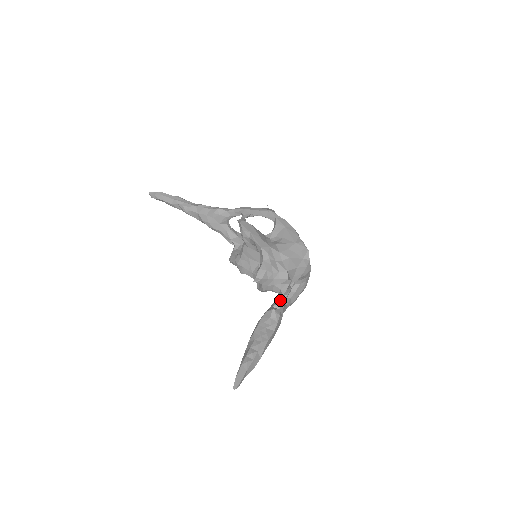
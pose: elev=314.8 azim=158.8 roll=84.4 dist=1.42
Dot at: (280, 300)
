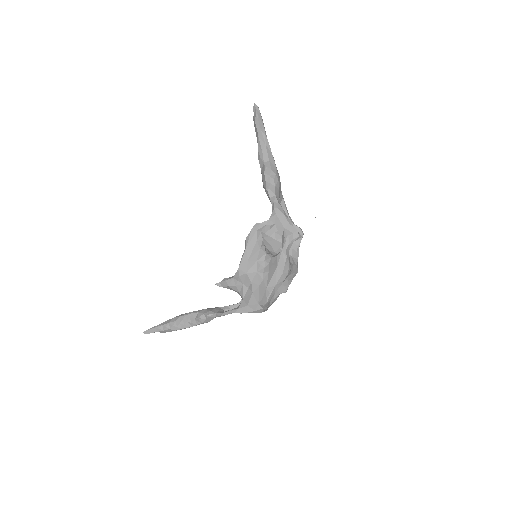
Dot at: (213, 314)
